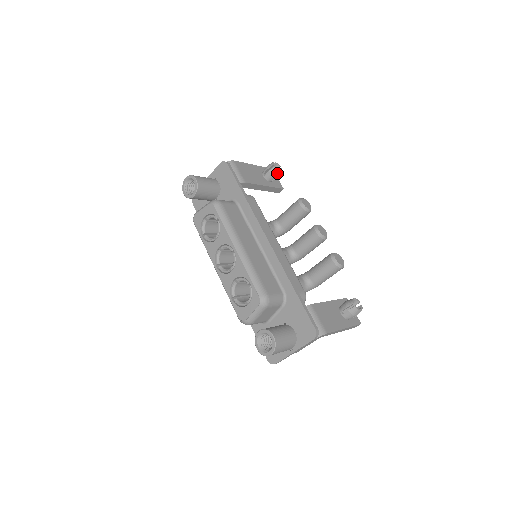
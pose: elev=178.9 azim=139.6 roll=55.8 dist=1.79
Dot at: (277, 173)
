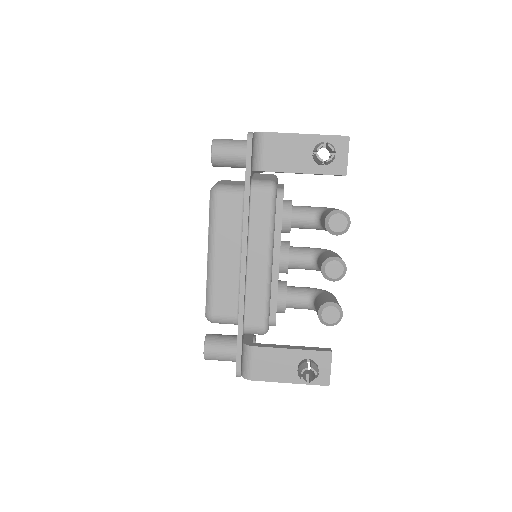
Dot at: (321, 162)
